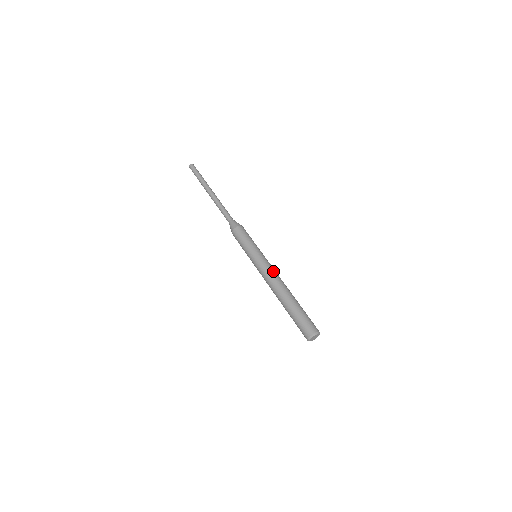
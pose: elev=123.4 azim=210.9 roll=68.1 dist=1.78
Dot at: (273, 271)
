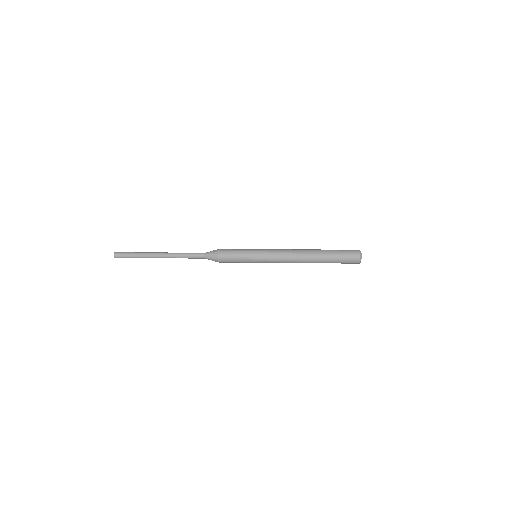
Dot at: (283, 250)
